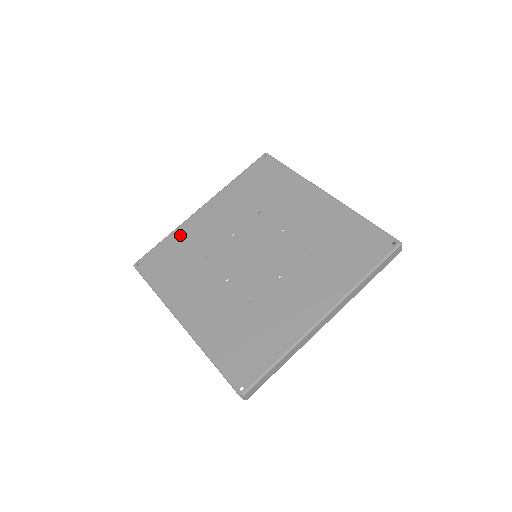
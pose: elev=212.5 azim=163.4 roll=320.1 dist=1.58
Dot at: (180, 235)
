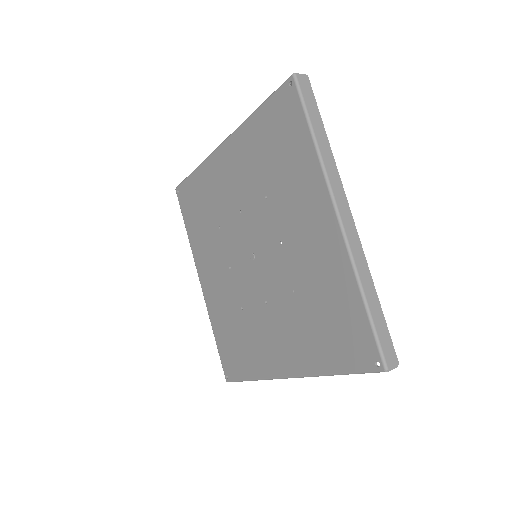
Dot at: (203, 176)
